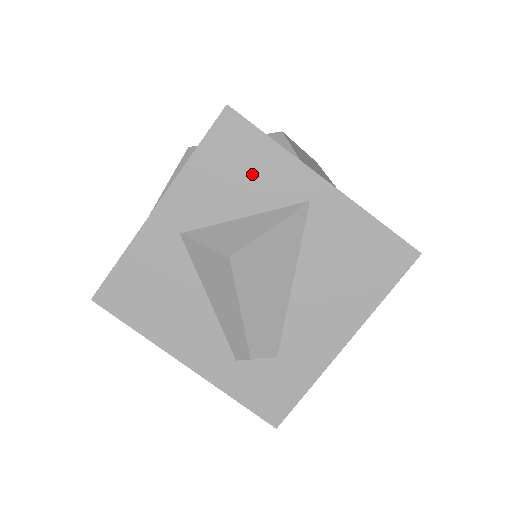
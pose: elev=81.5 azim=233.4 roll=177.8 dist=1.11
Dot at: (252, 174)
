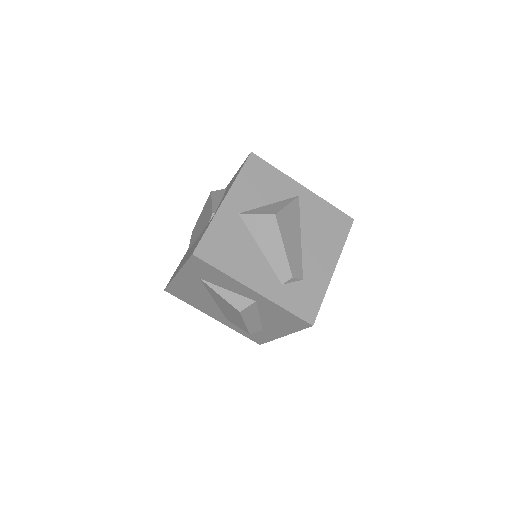
Dot at: (269, 183)
